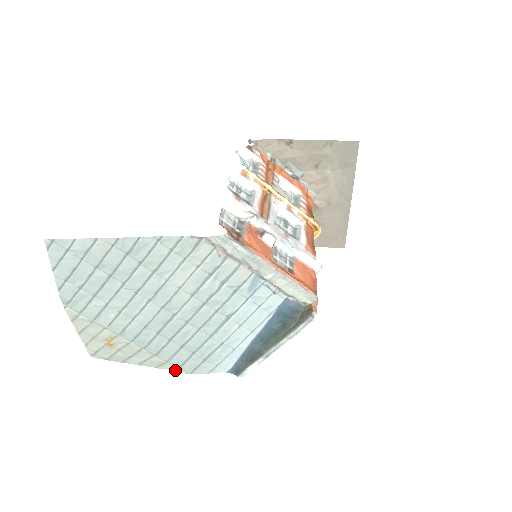
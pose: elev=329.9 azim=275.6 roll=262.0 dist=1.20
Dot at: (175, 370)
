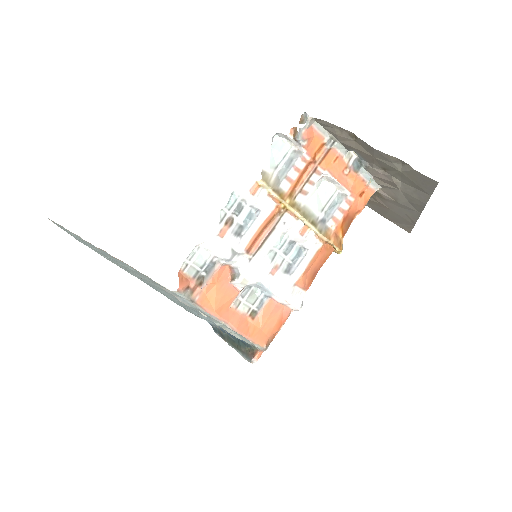
Dot at: occluded
